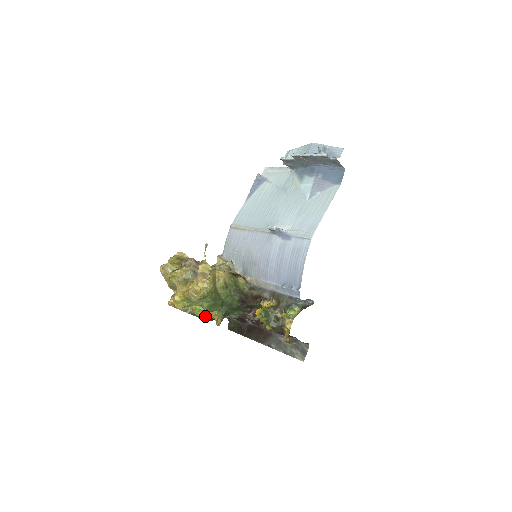
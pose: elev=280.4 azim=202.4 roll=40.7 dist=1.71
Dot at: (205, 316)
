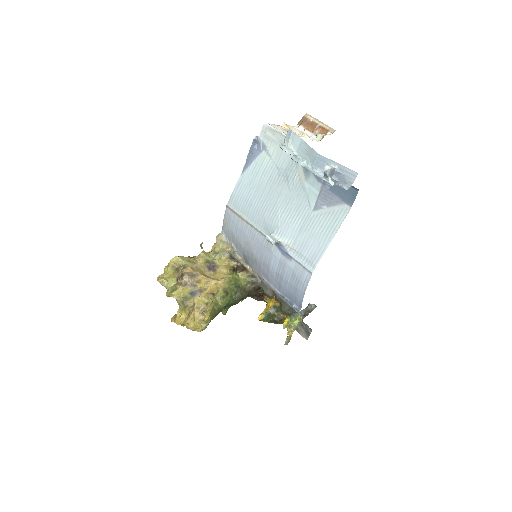
Dot at: occluded
